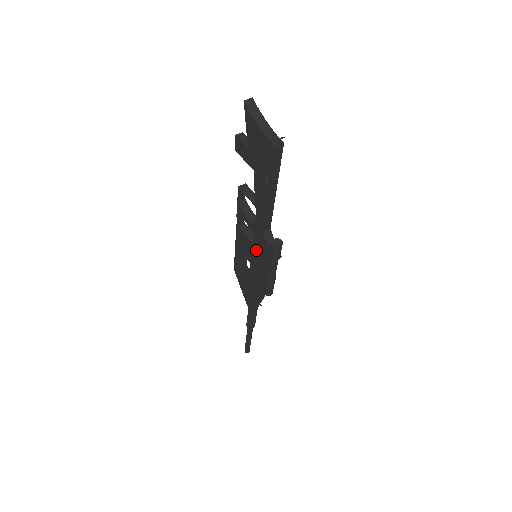
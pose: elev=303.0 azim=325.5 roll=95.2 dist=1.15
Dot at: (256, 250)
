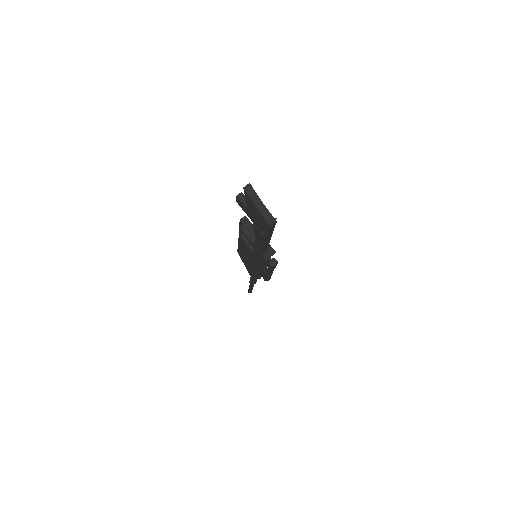
Dot at: (256, 257)
